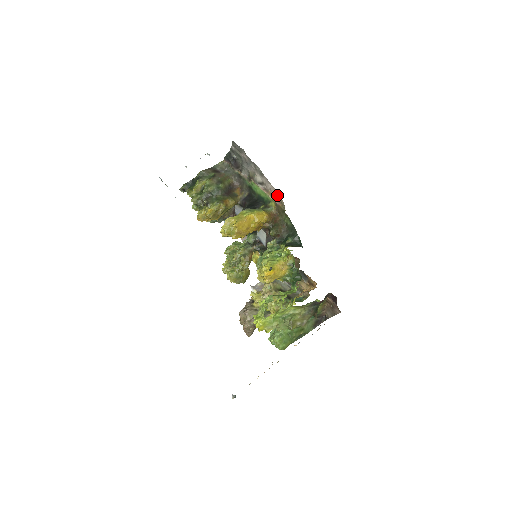
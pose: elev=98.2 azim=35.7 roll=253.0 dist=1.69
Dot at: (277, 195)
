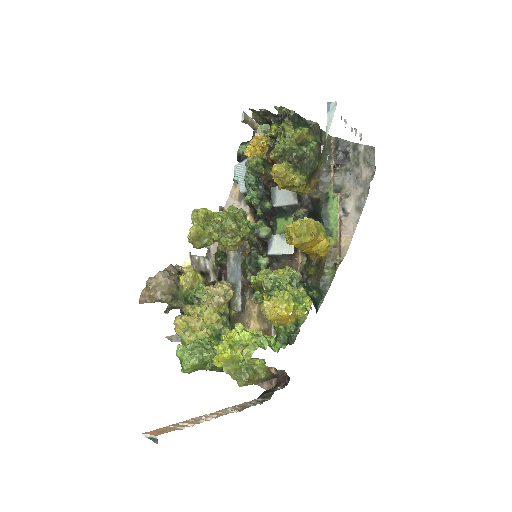
Dot at: (346, 241)
